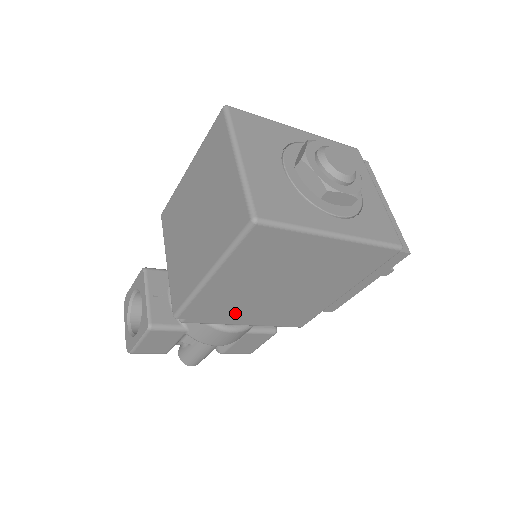
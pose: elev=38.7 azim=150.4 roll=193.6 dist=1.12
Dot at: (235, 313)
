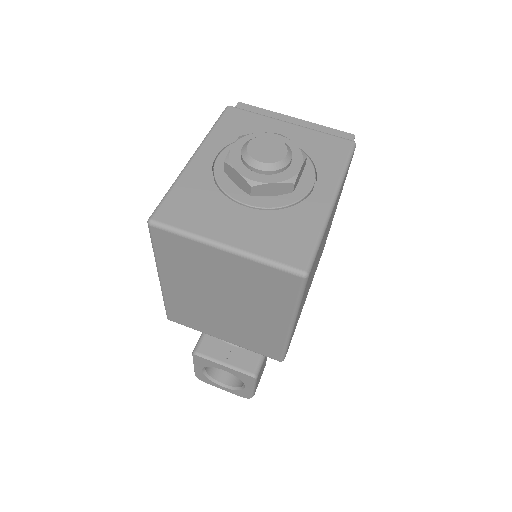
Dot at: (302, 307)
